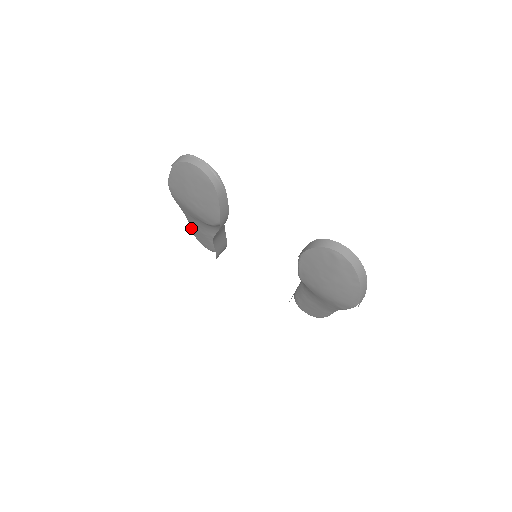
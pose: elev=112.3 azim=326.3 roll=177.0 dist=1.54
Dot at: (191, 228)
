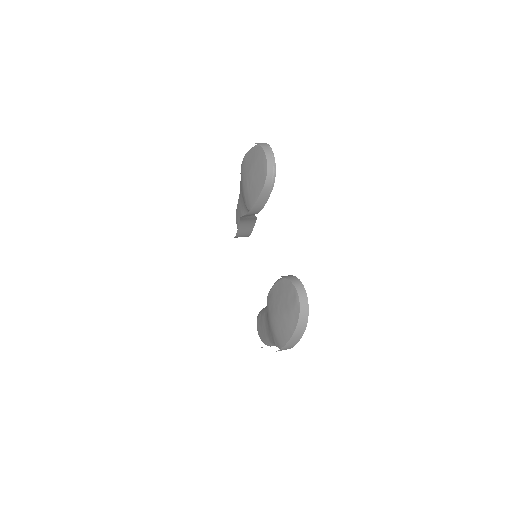
Dot at: occluded
